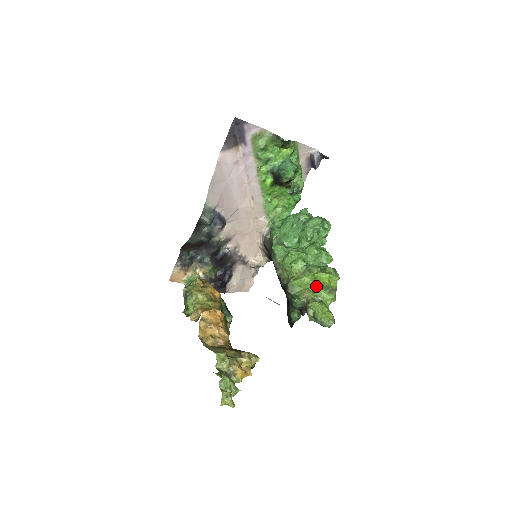
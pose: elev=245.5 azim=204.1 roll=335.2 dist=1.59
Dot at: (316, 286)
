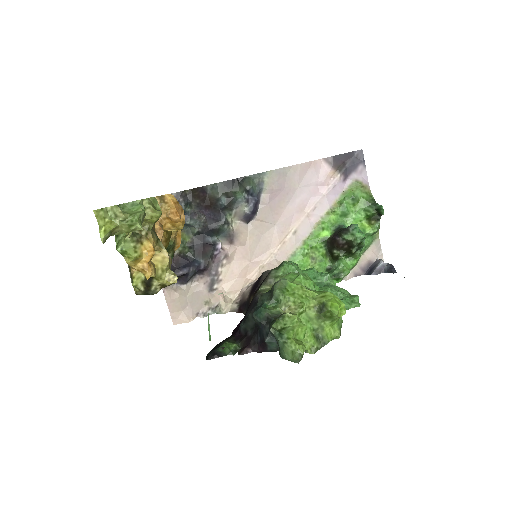
Dot at: (312, 309)
